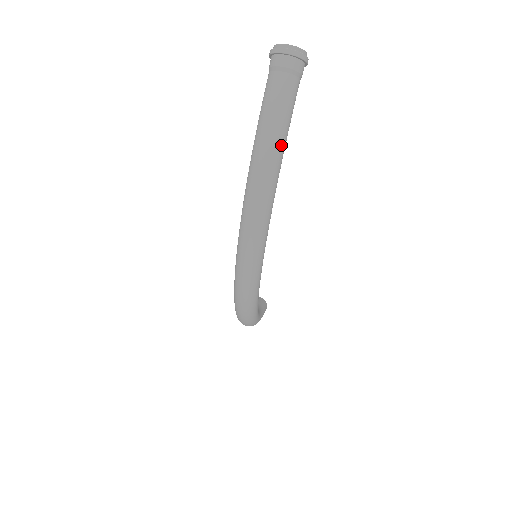
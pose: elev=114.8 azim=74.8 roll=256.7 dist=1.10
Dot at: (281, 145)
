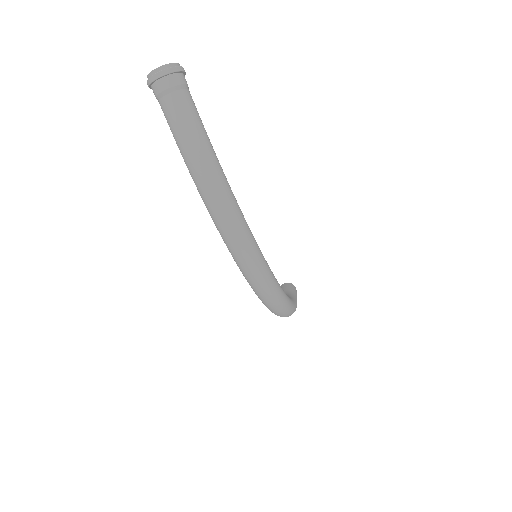
Dot at: (211, 154)
